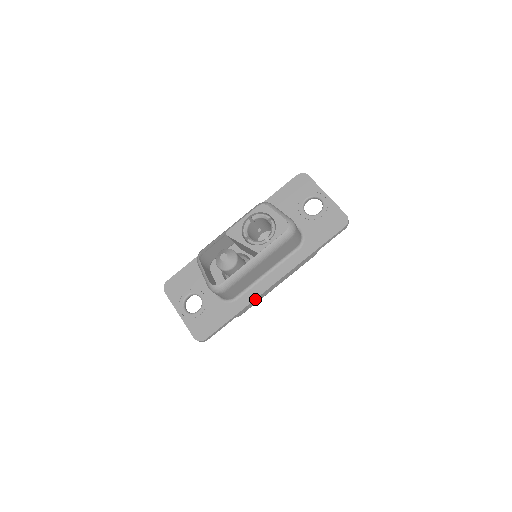
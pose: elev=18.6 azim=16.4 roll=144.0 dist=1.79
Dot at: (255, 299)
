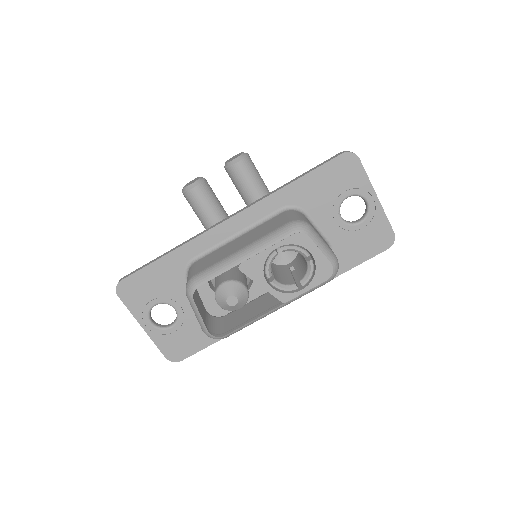
Dot at: occluded
